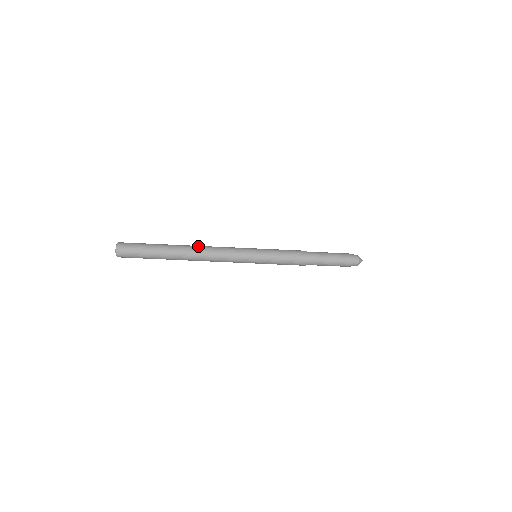
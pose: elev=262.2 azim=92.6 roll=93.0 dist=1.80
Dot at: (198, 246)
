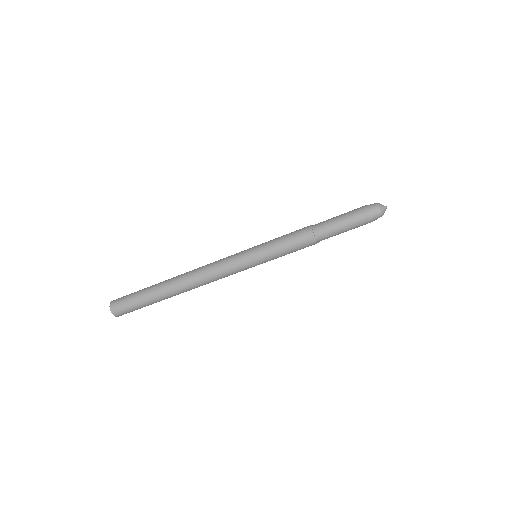
Dot at: (189, 279)
